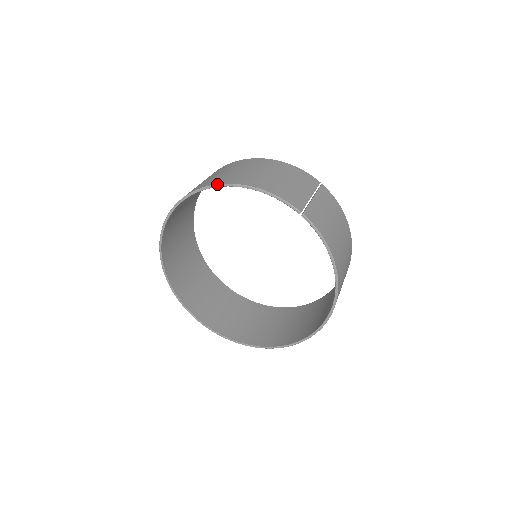
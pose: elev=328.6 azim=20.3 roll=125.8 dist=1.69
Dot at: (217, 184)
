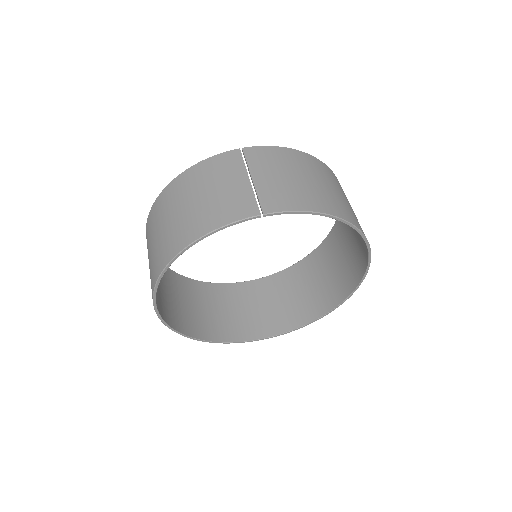
Dot at: (166, 266)
